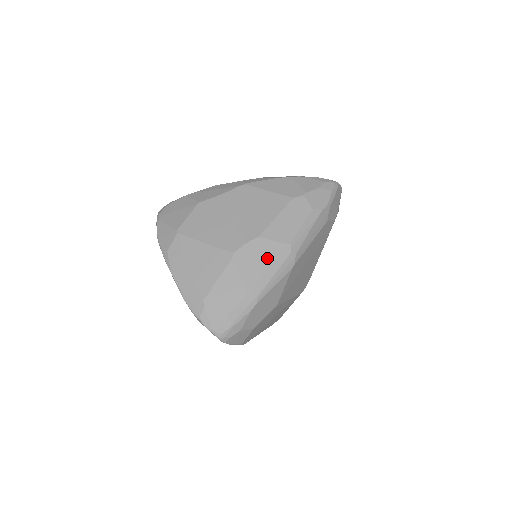
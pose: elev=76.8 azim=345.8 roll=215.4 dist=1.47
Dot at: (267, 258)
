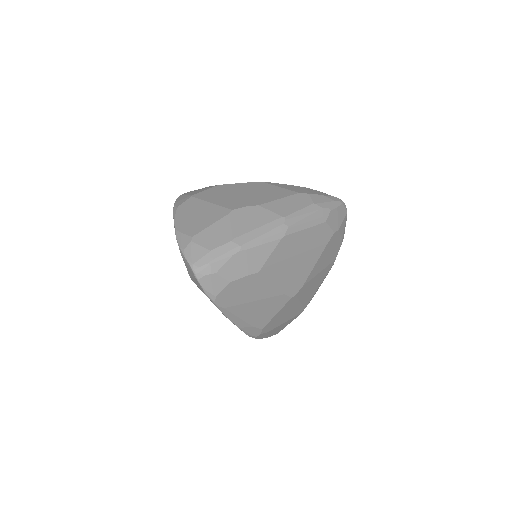
Dot at: (261, 221)
